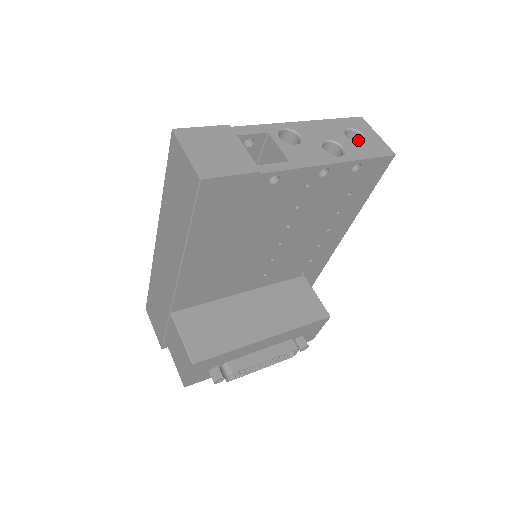
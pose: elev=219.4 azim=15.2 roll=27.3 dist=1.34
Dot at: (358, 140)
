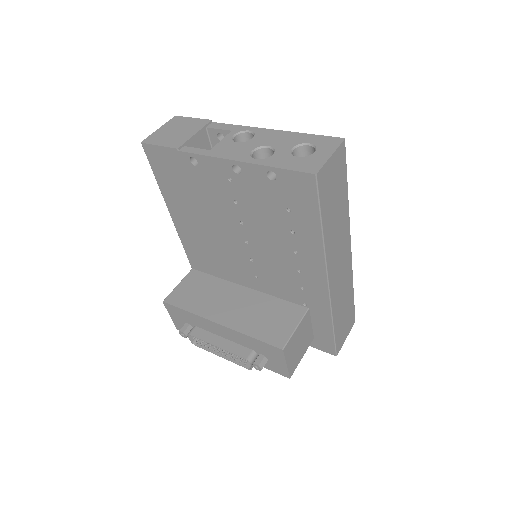
Dot at: occluded
